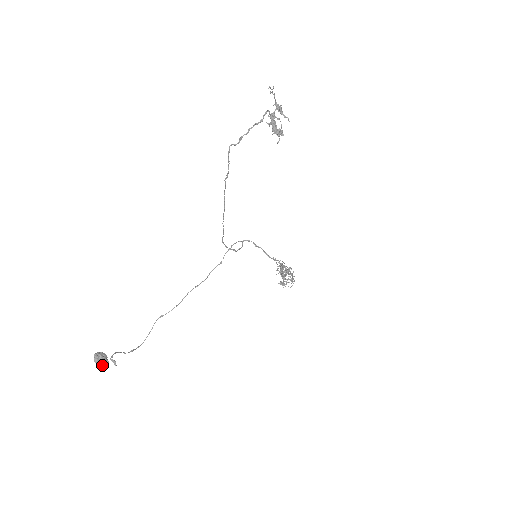
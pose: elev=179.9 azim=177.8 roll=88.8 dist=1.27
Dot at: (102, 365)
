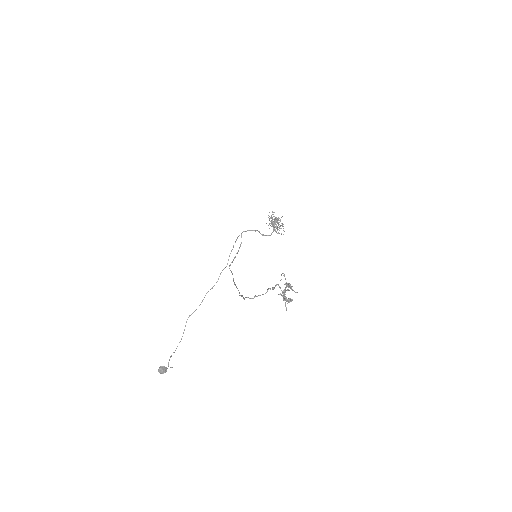
Dot at: occluded
